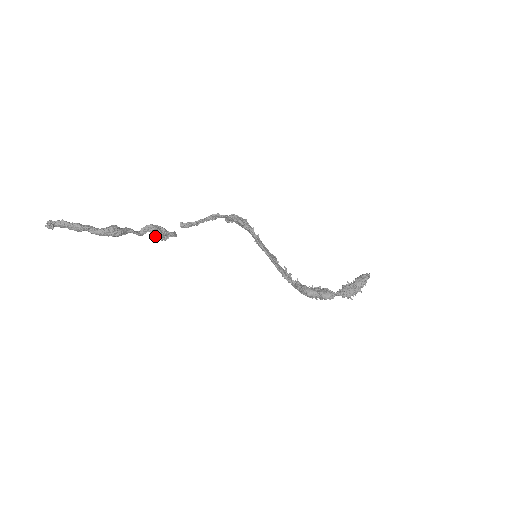
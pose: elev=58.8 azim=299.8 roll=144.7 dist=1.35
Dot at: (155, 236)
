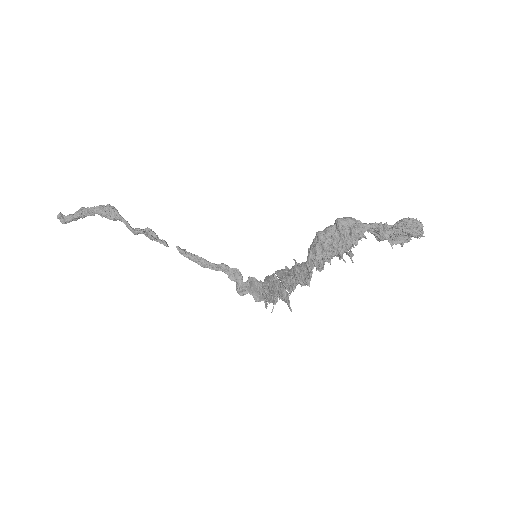
Dot at: (145, 232)
